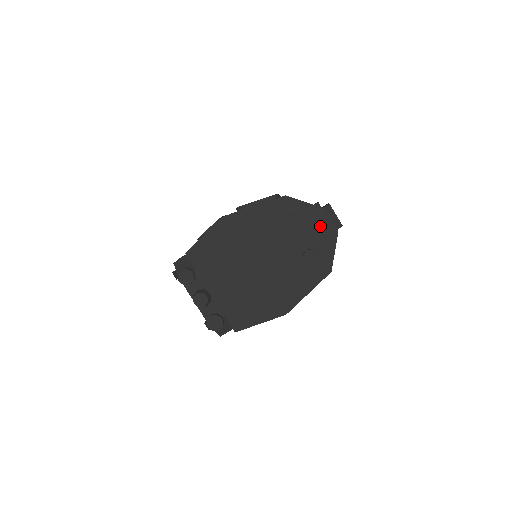
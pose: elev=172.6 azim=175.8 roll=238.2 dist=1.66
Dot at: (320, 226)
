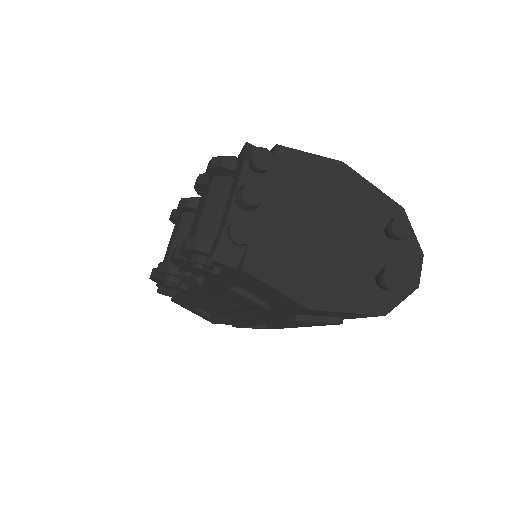
Dot at: (409, 265)
